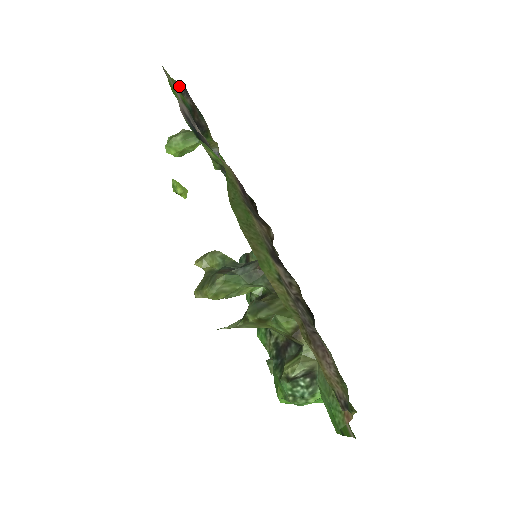
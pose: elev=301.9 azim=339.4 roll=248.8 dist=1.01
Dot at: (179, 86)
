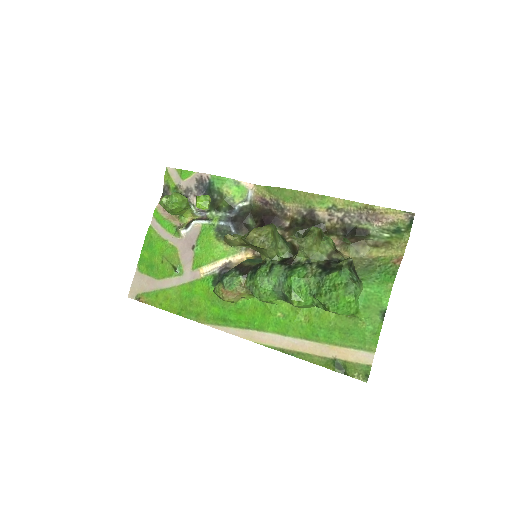
Dot at: (165, 185)
